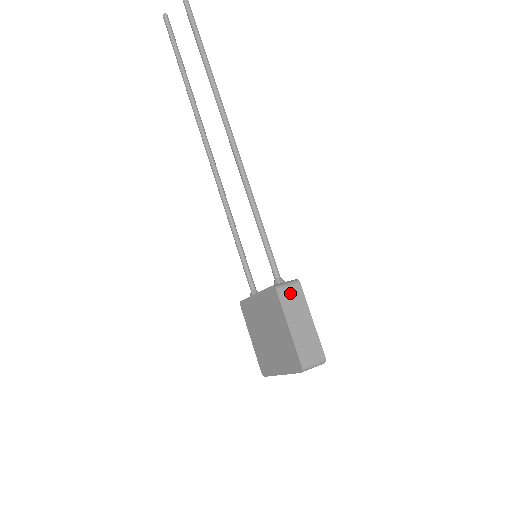
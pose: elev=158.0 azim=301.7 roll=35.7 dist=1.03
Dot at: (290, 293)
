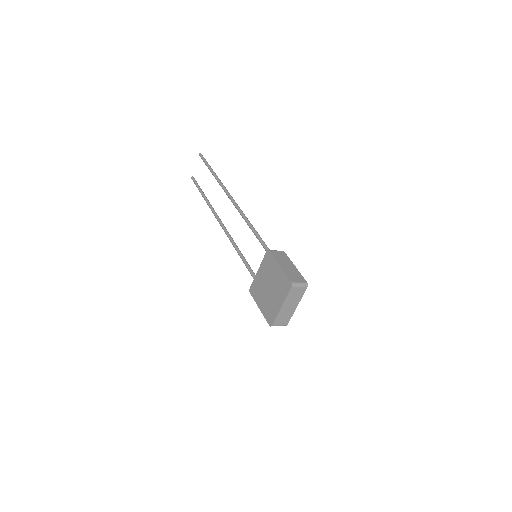
Dot at: (278, 254)
